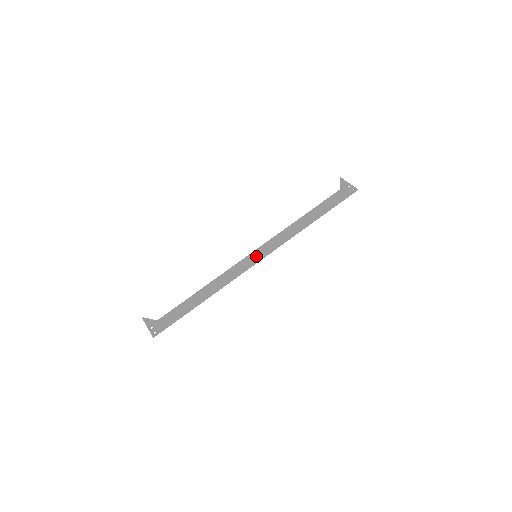
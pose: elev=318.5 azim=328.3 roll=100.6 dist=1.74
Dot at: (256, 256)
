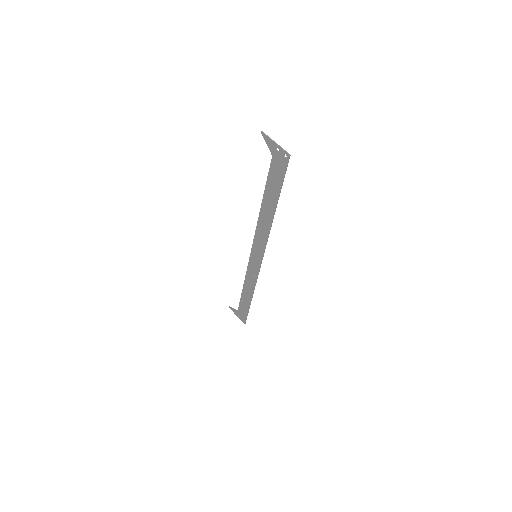
Dot at: (256, 257)
